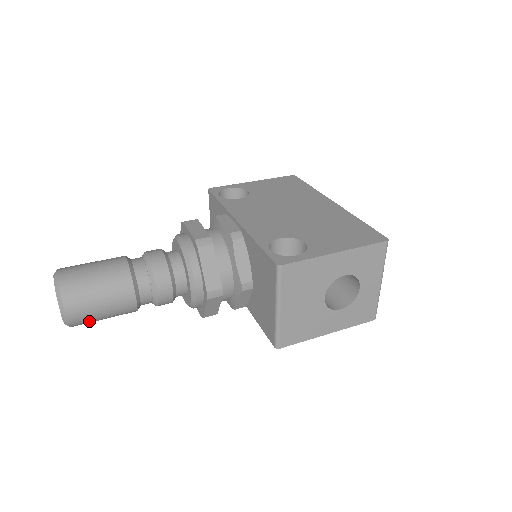
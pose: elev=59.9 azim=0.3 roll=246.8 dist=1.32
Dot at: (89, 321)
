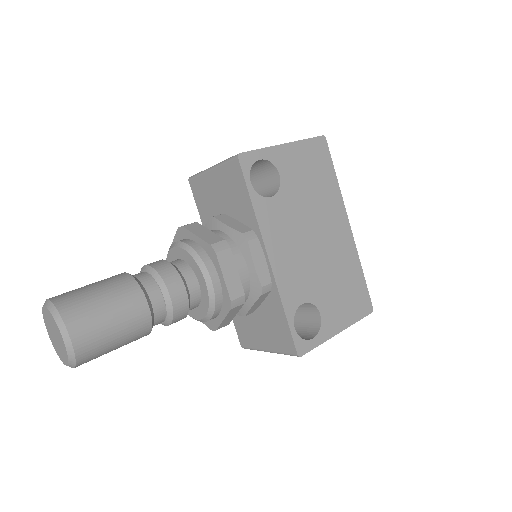
Dot at: occluded
